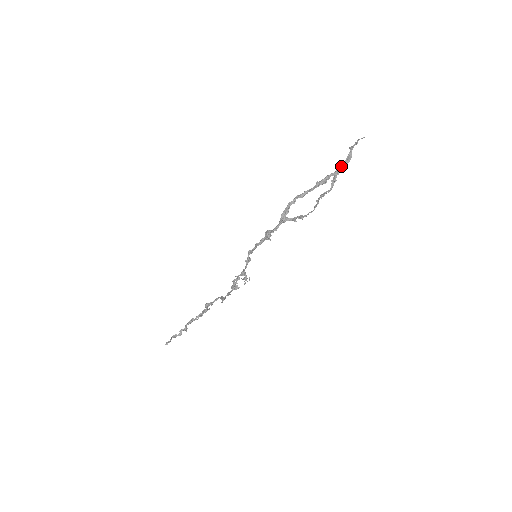
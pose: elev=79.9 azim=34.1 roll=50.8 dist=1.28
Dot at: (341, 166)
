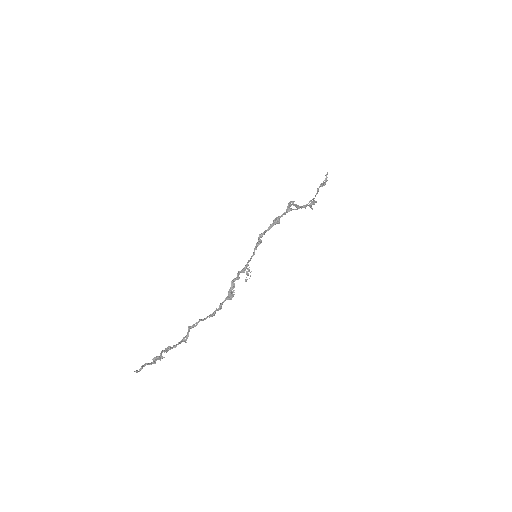
Dot at: (313, 202)
